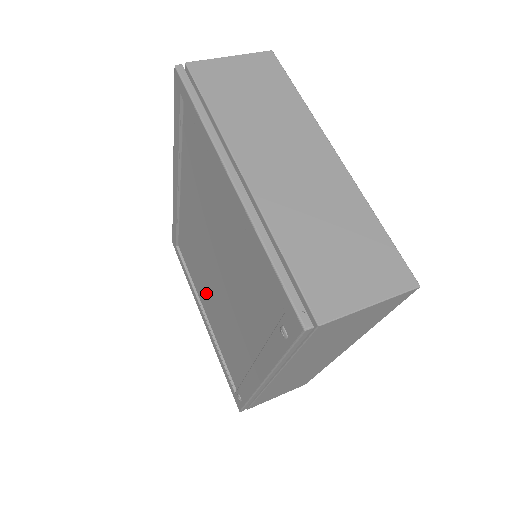
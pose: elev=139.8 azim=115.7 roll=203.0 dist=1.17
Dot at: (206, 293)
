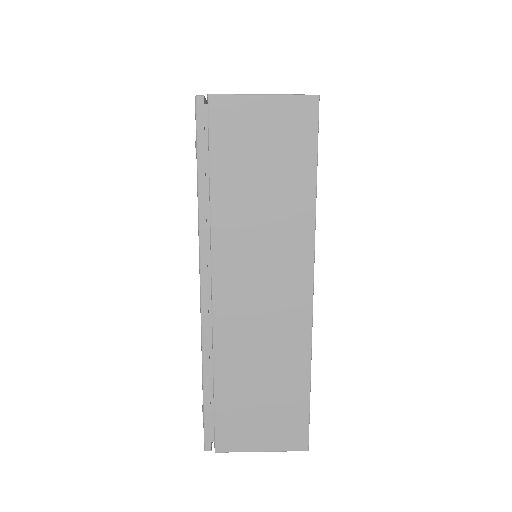
Dot at: occluded
